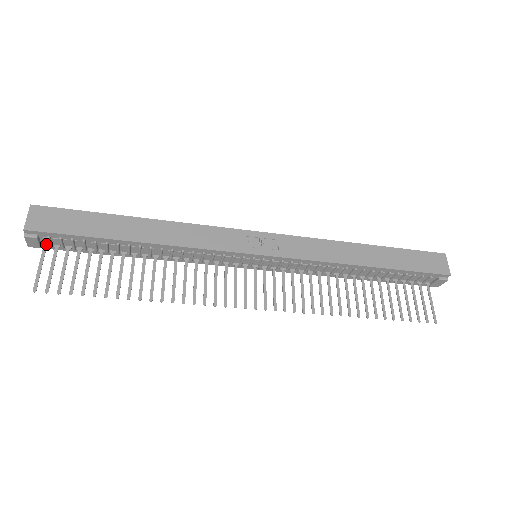
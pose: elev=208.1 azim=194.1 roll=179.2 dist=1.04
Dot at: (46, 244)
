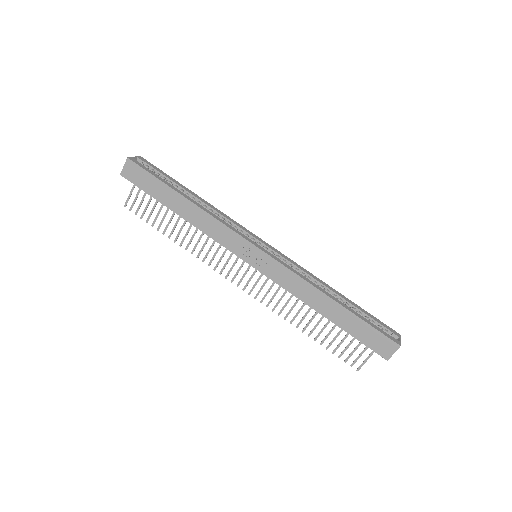
Dot at: occluded
